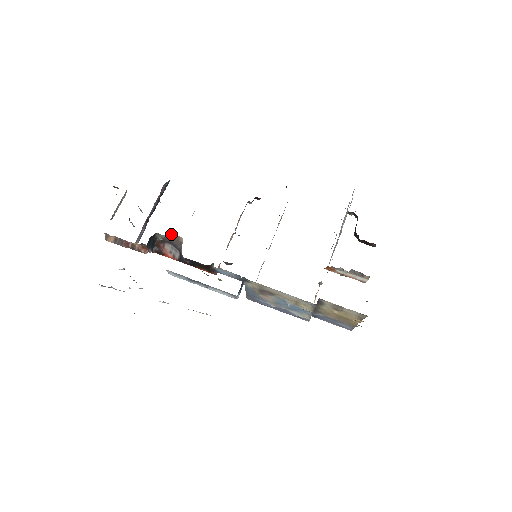
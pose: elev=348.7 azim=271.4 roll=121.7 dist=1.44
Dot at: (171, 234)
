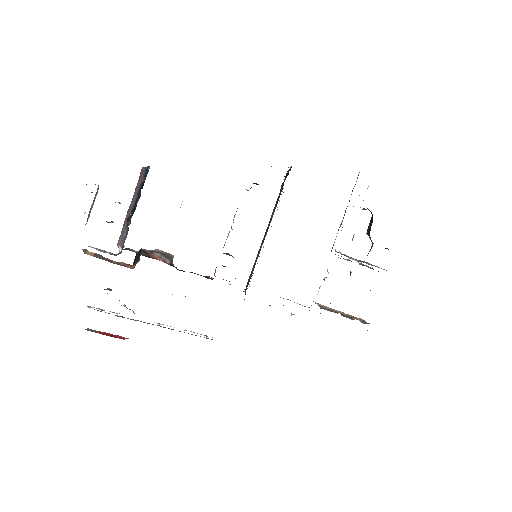
Dot at: (159, 250)
